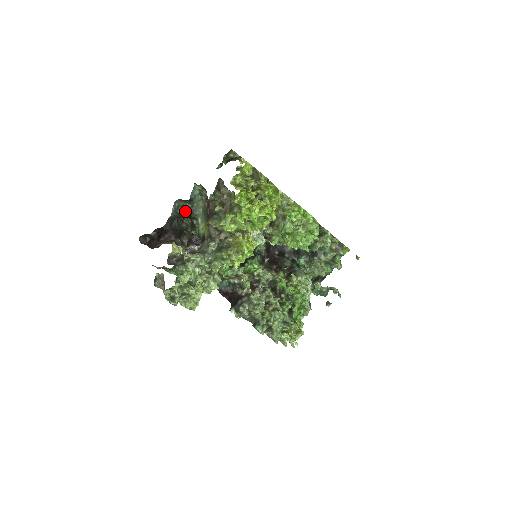
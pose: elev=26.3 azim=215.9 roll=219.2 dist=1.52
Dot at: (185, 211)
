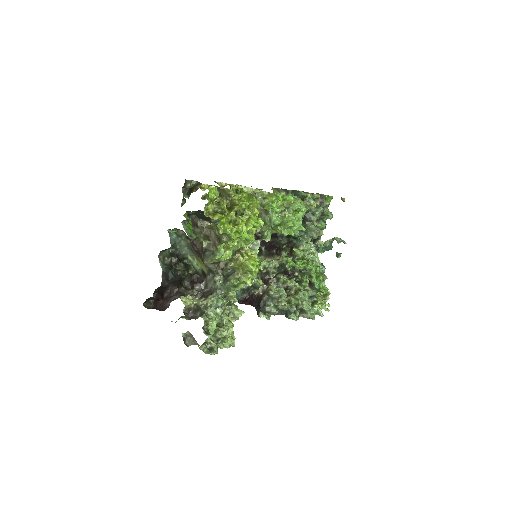
Dot at: (172, 258)
